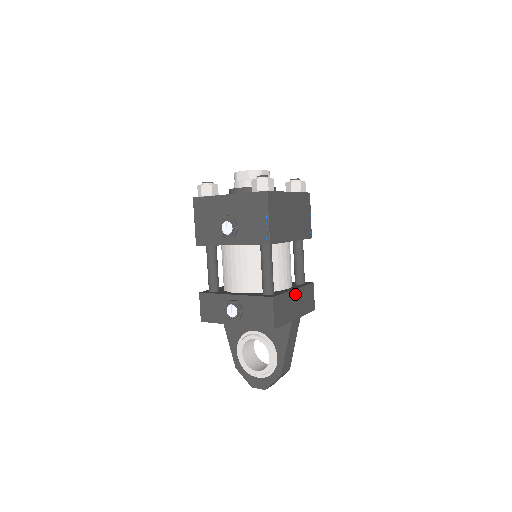
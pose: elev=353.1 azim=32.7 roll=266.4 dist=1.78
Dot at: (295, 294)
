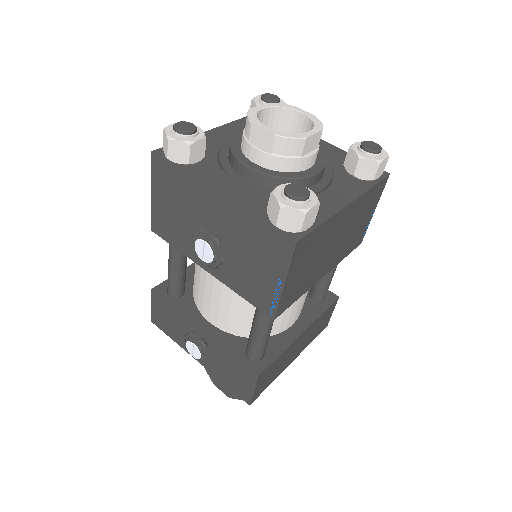
Dot at: (301, 337)
